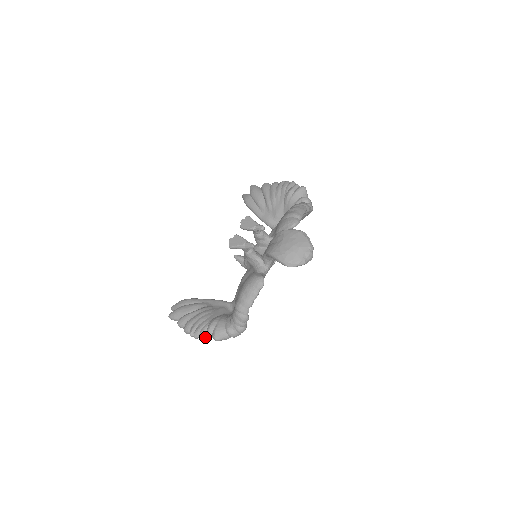
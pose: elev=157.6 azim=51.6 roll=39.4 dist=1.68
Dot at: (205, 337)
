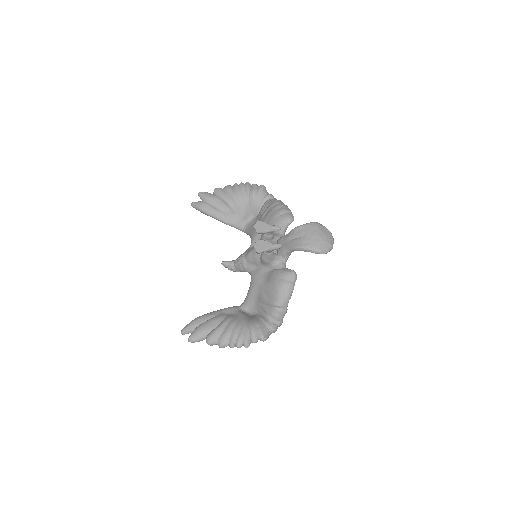
Dot at: (250, 343)
